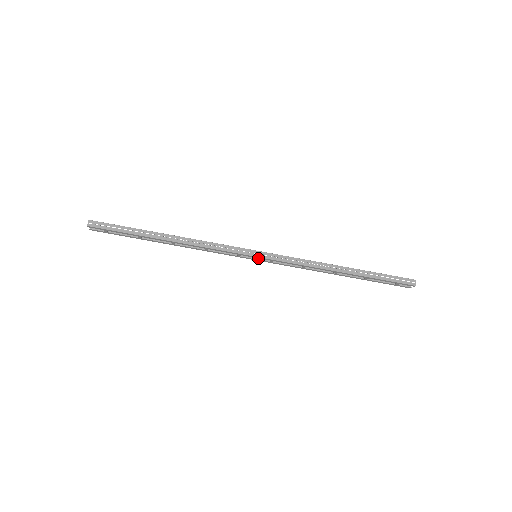
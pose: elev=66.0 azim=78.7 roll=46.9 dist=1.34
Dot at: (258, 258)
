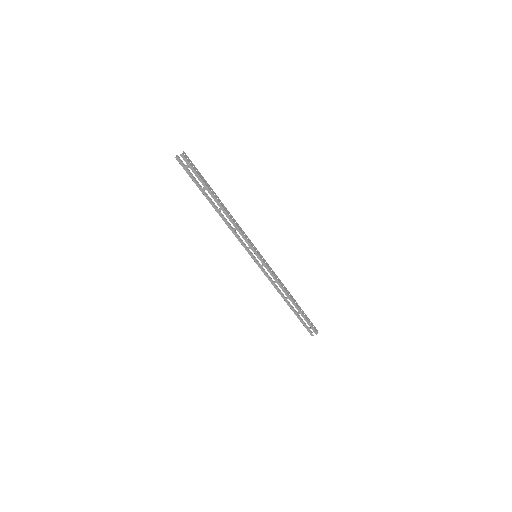
Dot at: (254, 259)
